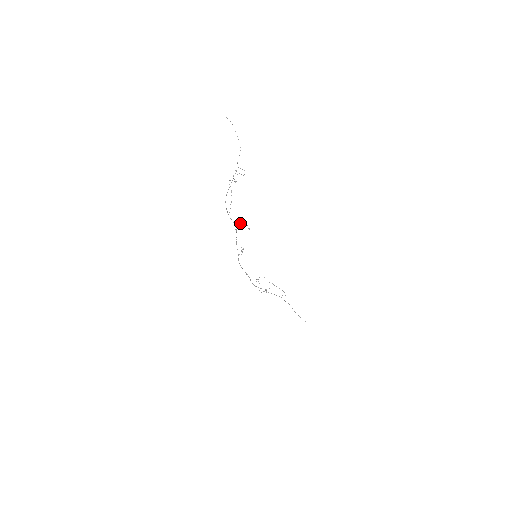
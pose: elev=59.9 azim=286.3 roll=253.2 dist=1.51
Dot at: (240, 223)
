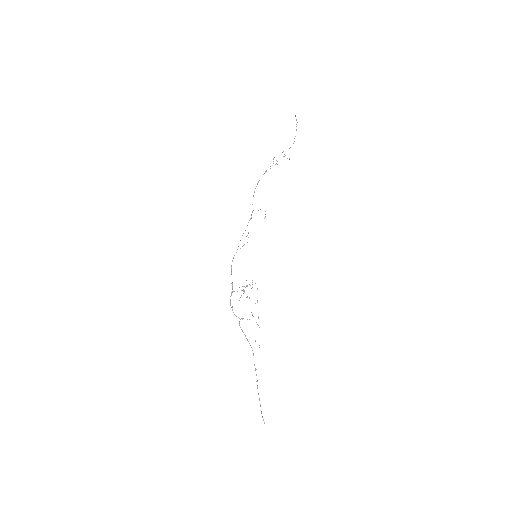
Dot at: (260, 209)
